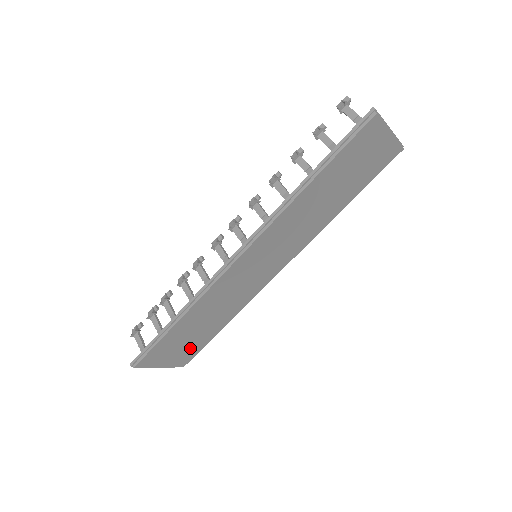
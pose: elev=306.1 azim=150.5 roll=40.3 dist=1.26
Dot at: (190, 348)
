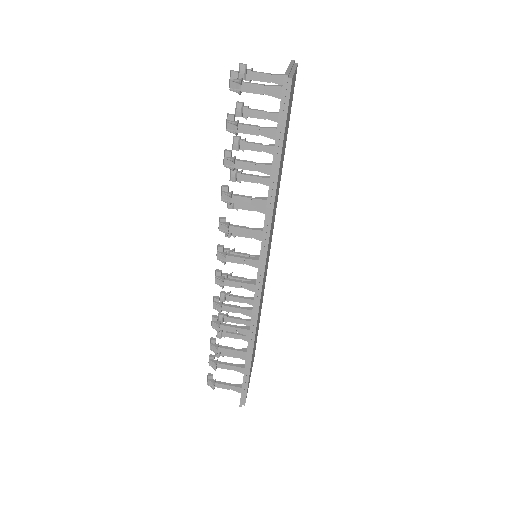
Dot at: occluded
